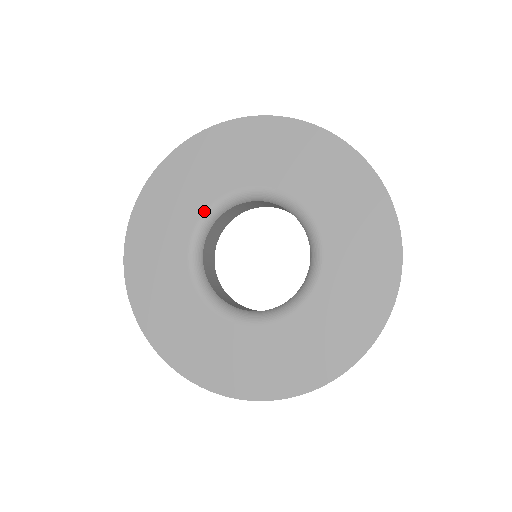
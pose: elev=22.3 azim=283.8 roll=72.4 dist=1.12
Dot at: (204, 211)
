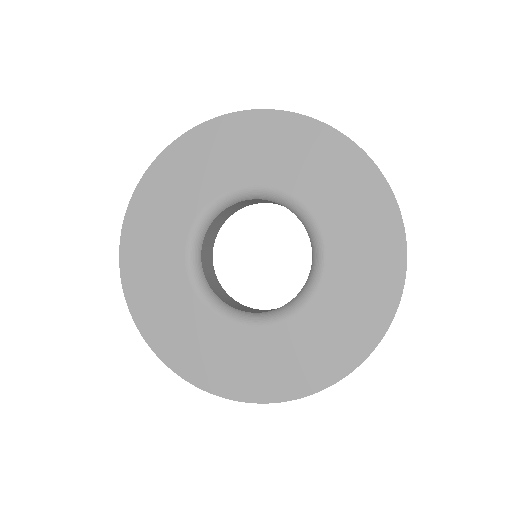
Dot at: (189, 233)
